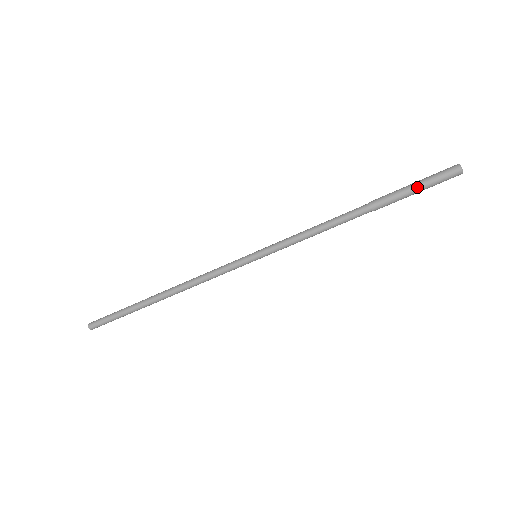
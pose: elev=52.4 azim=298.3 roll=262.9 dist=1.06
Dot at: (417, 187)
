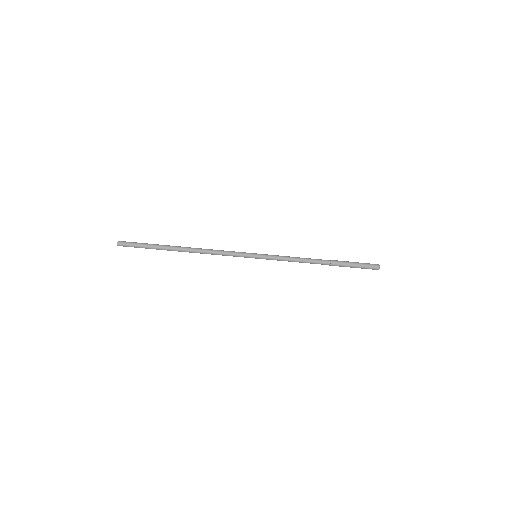
Dot at: (357, 265)
